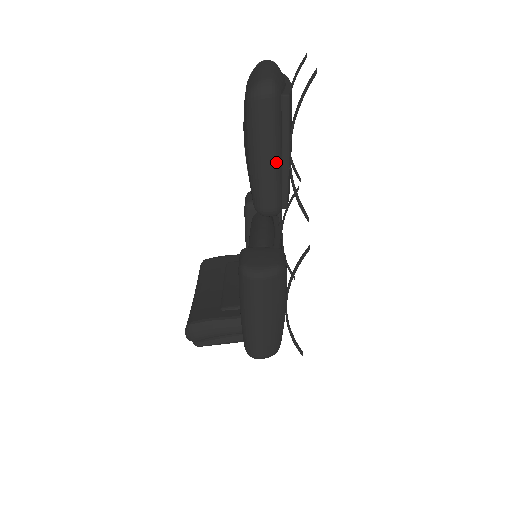
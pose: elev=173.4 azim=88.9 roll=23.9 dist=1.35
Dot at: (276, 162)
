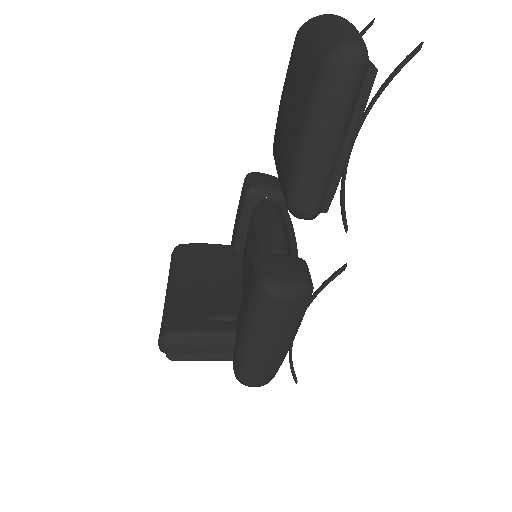
Dot at: (335, 154)
